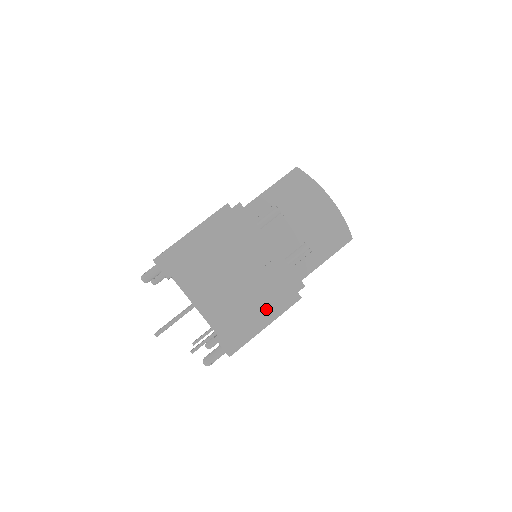
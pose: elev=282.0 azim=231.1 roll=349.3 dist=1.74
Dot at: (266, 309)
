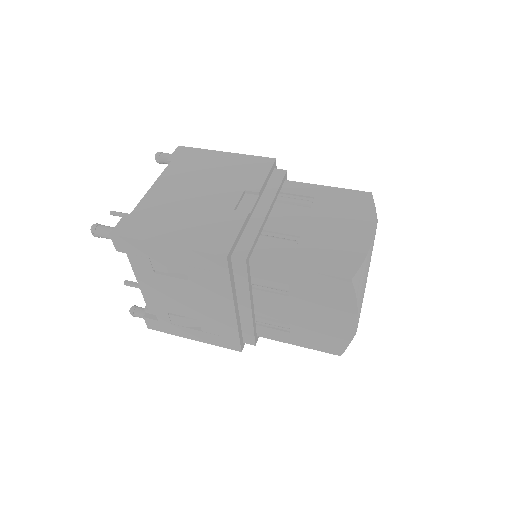
Dot at: (188, 234)
